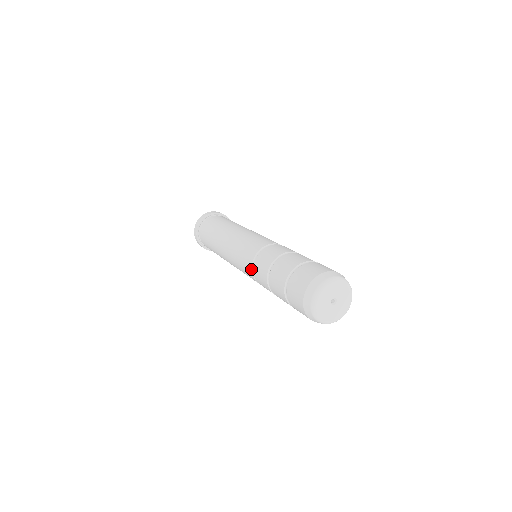
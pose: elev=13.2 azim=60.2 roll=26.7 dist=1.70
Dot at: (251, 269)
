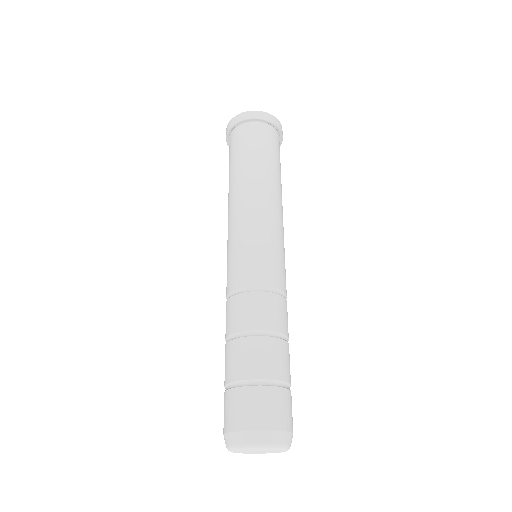
Dot at: occluded
